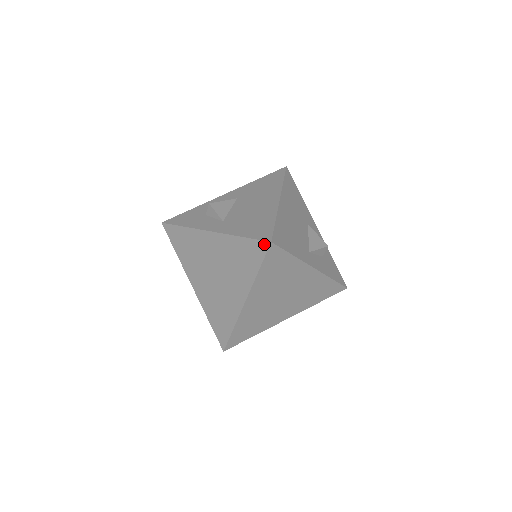
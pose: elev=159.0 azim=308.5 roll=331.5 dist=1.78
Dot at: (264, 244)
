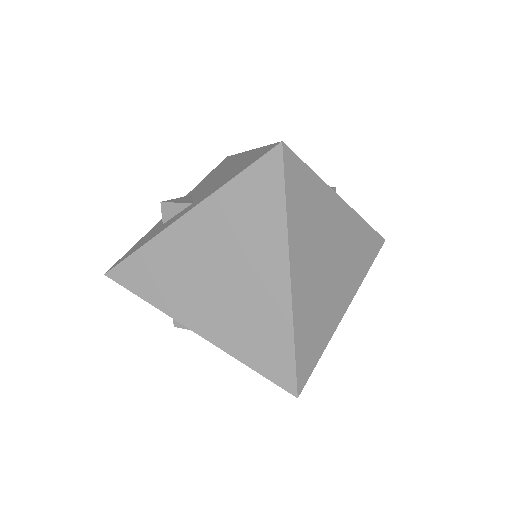
Dot at: (273, 154)
